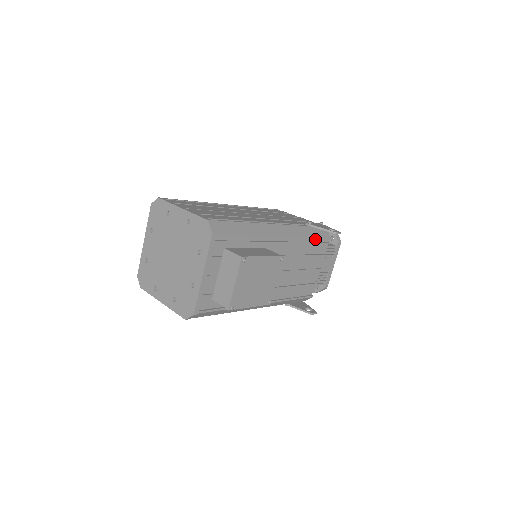
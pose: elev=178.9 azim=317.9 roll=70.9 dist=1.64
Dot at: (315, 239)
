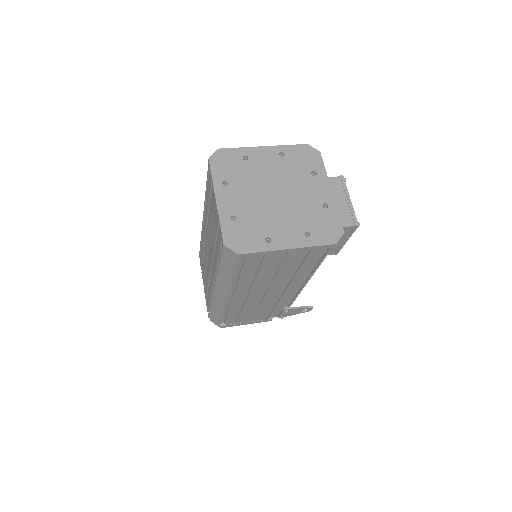
Dot at: occluded
